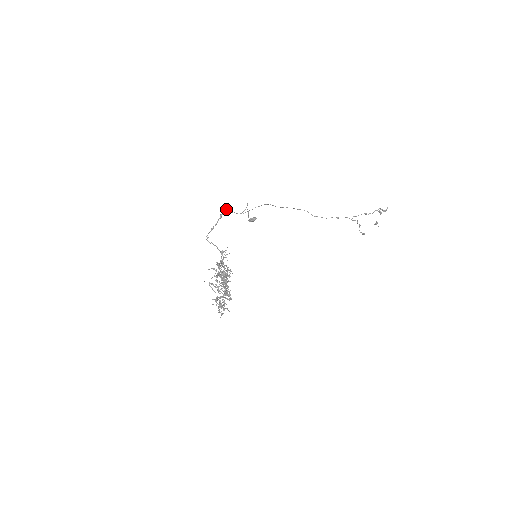
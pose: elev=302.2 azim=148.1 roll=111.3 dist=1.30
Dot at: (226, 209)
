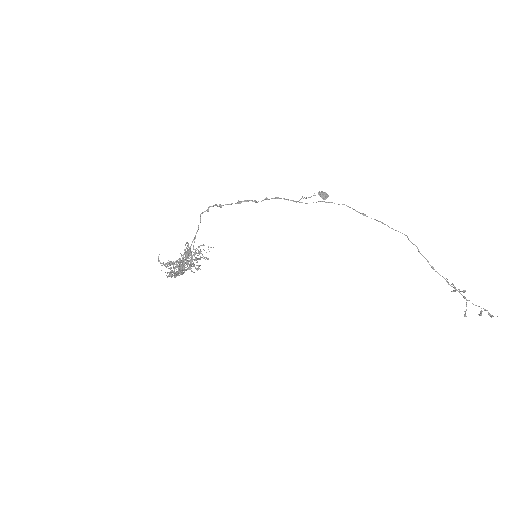
Dot at: (250, 200)
